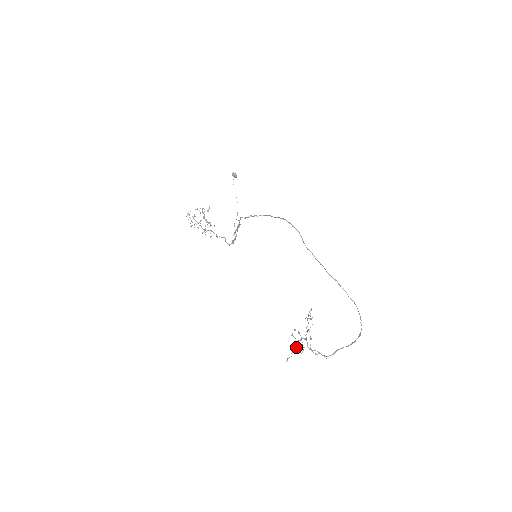
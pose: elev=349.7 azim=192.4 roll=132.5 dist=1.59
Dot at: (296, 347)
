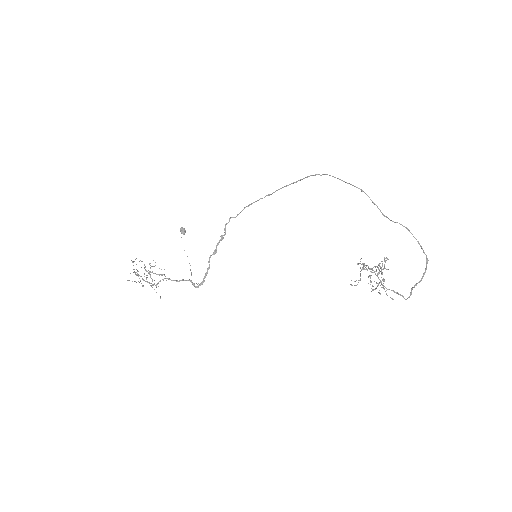
Dot at: (381, 267)
